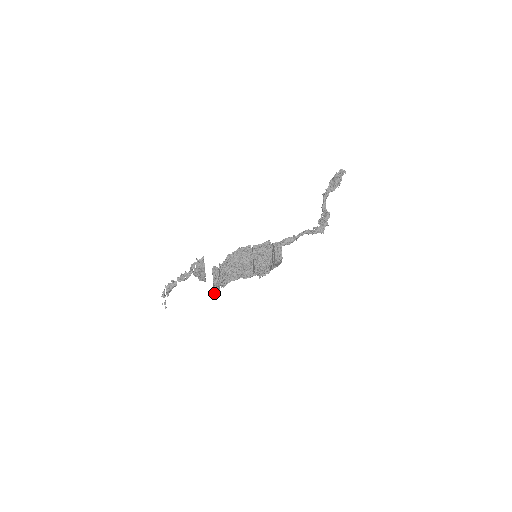
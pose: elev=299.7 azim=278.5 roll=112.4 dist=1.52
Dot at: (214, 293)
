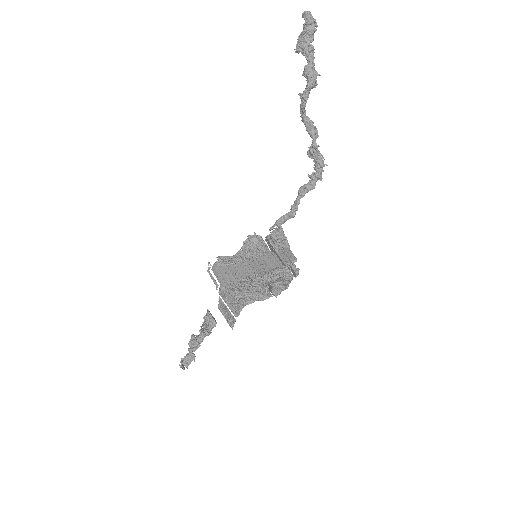
Dot at: occluded
